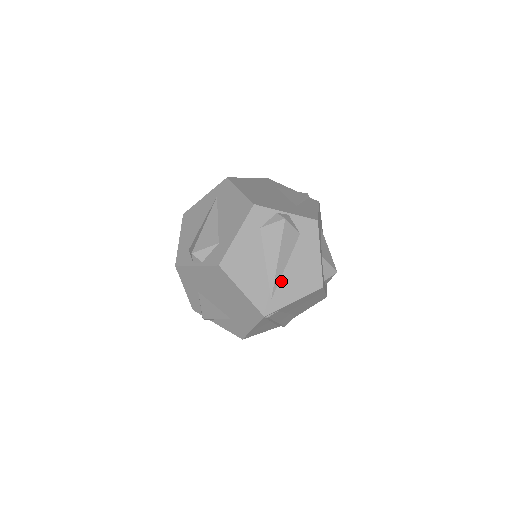
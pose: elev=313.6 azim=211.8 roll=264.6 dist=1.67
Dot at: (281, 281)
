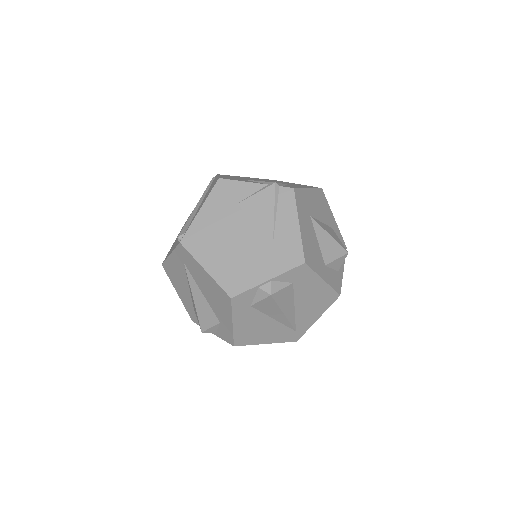
Dot at: (297, 318)
